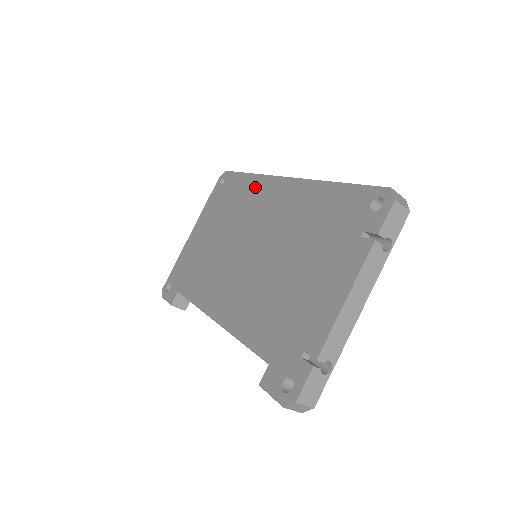
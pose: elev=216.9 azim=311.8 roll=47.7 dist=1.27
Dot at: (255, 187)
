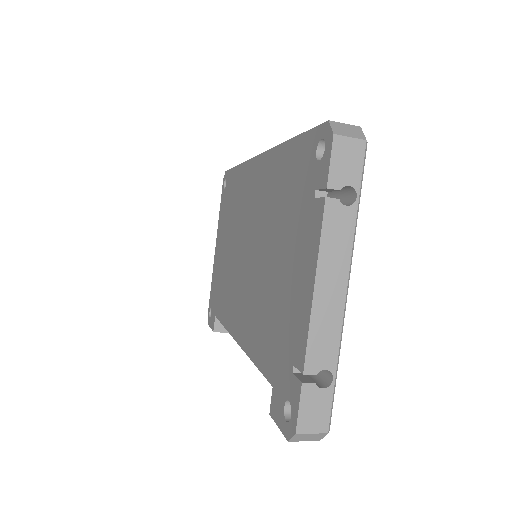
Dot at: (242, 178)
